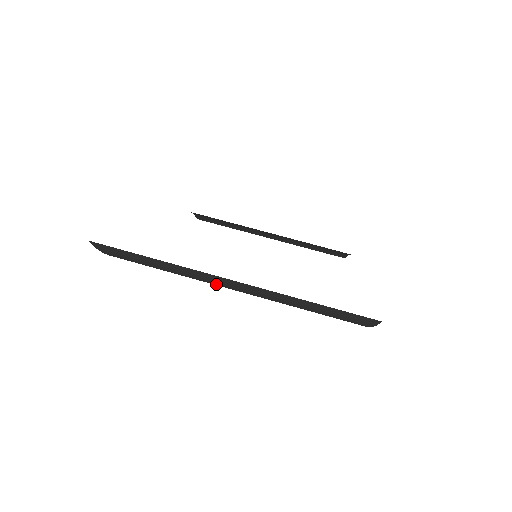
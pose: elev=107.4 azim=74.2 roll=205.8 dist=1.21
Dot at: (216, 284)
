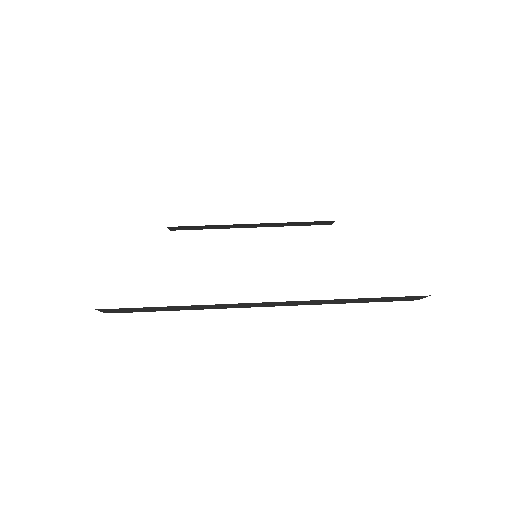
Dot at: occluded
